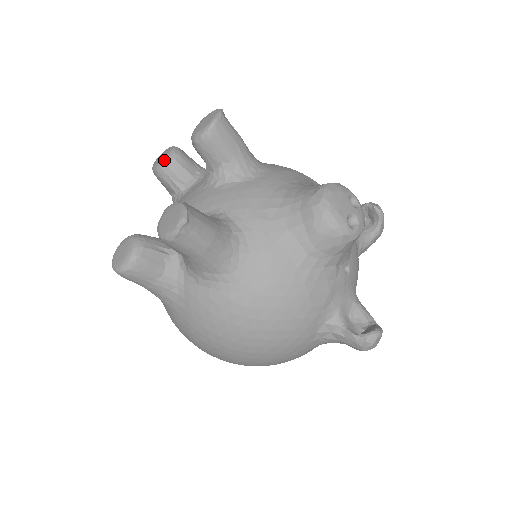
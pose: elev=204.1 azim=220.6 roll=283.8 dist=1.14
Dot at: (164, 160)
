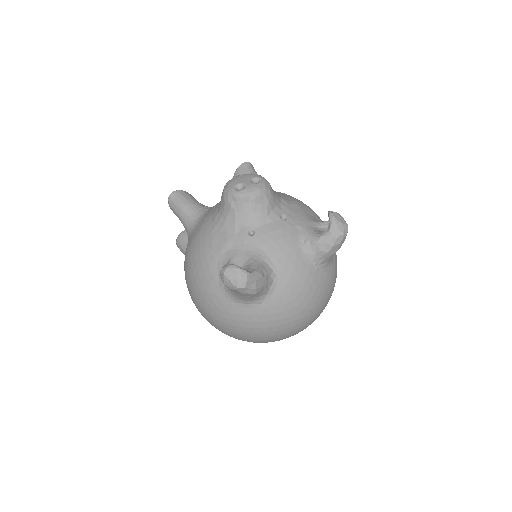
Dot at: occluded
